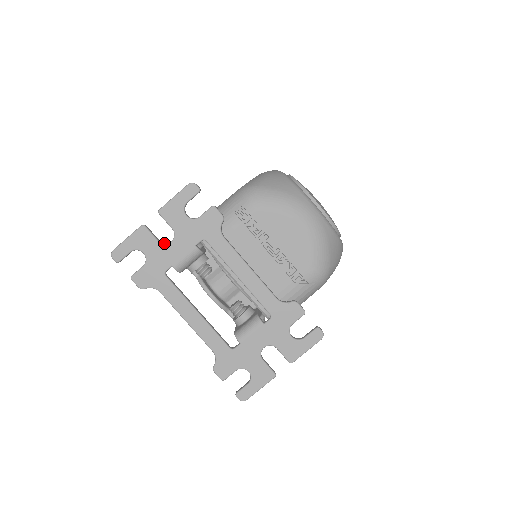
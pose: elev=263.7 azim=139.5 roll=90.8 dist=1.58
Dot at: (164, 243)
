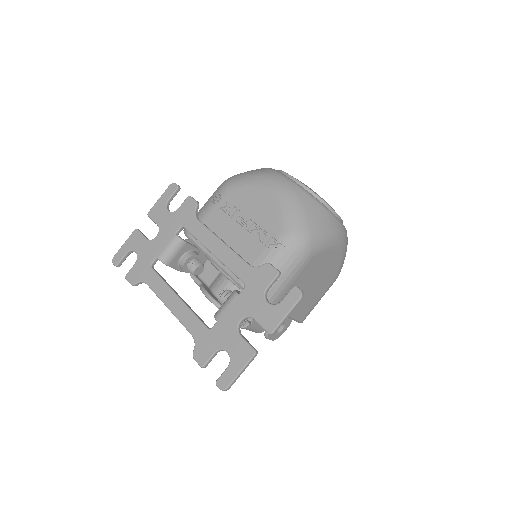
Dot at: occluded
